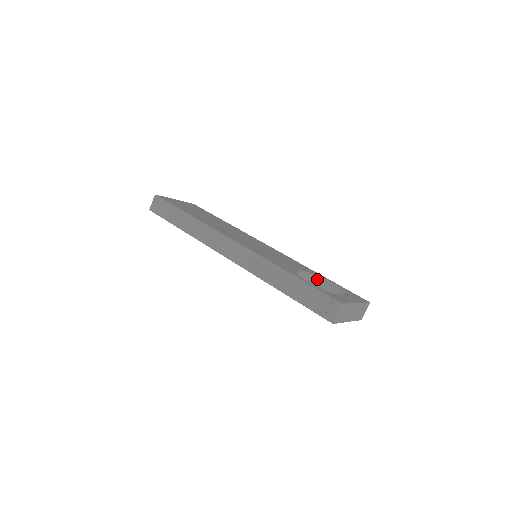
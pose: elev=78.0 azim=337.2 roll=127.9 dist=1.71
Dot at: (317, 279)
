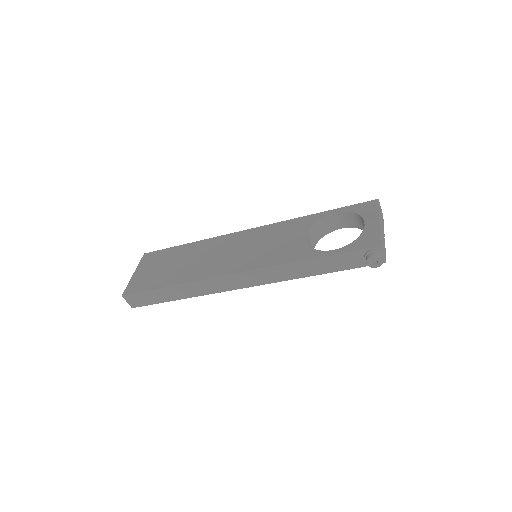
Dot at: (320, 223)
